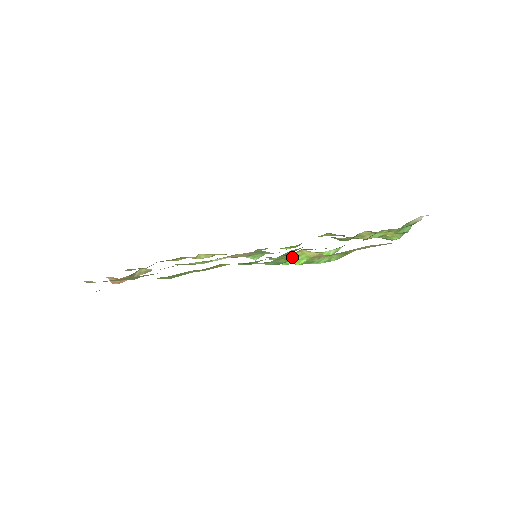
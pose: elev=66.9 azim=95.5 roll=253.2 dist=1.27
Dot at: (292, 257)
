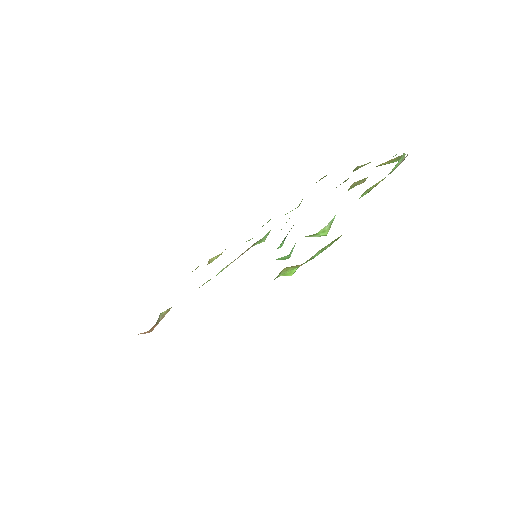
Dot at: (280, 274)
